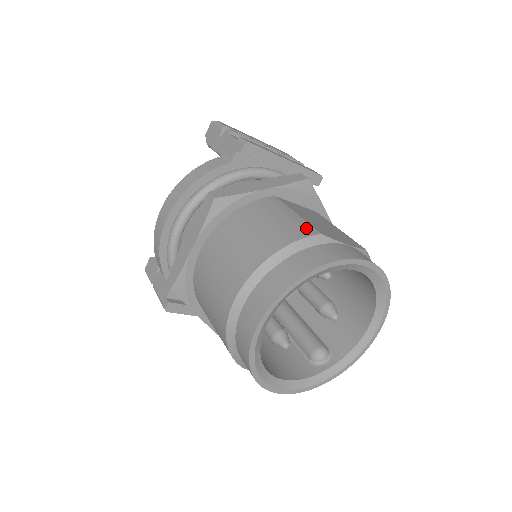
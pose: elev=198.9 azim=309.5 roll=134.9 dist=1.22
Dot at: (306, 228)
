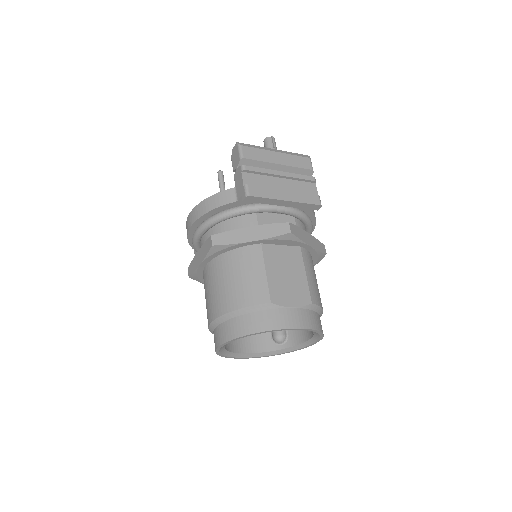
Dot at: (263, 294)
